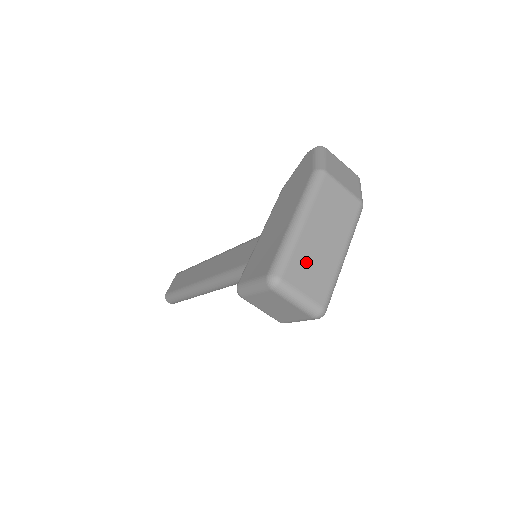
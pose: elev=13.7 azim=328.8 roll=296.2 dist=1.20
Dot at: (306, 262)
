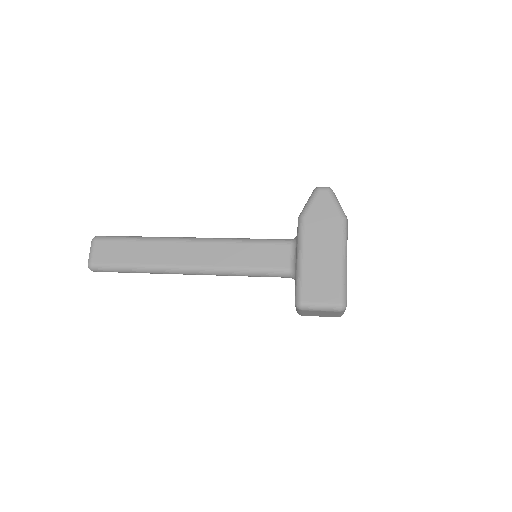
Dot at: occluded
